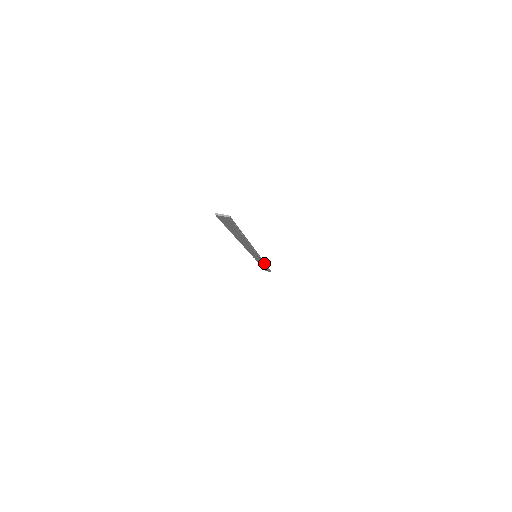
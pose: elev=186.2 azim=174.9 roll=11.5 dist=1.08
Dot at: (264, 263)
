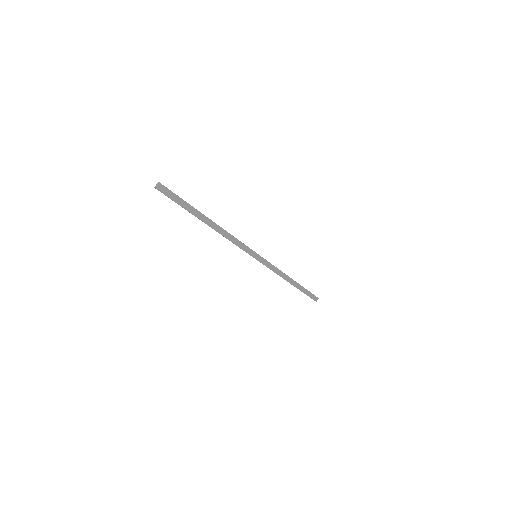
Dot at: (281, 271)
